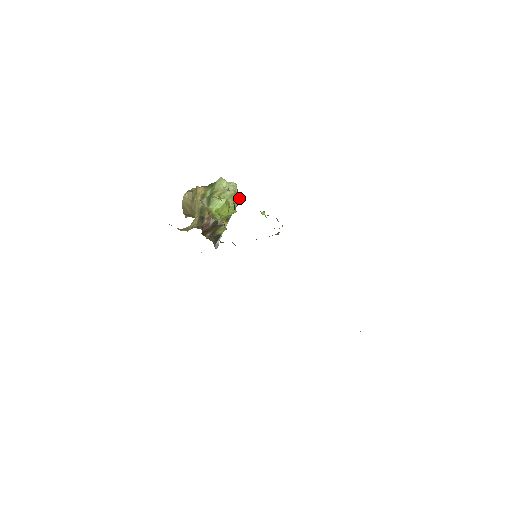
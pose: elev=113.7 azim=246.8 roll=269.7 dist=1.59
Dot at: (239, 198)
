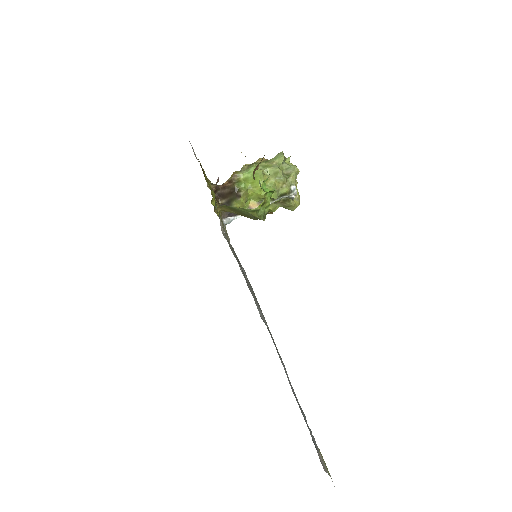
Dot at: (293, 188)
